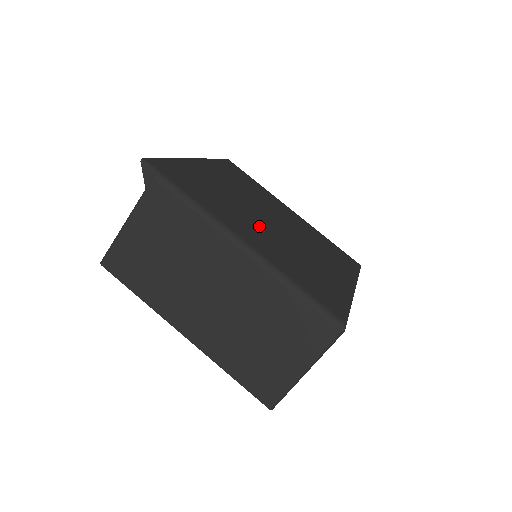
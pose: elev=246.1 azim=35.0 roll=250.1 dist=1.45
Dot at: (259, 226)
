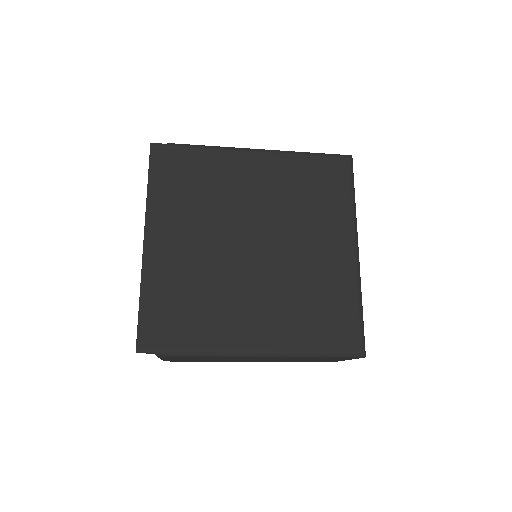
Dot at: (251, 289)
